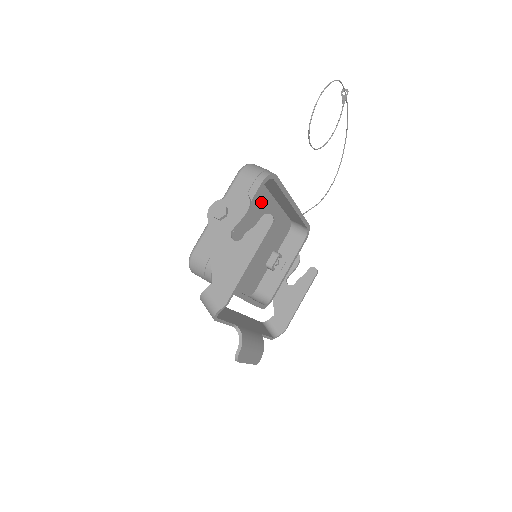
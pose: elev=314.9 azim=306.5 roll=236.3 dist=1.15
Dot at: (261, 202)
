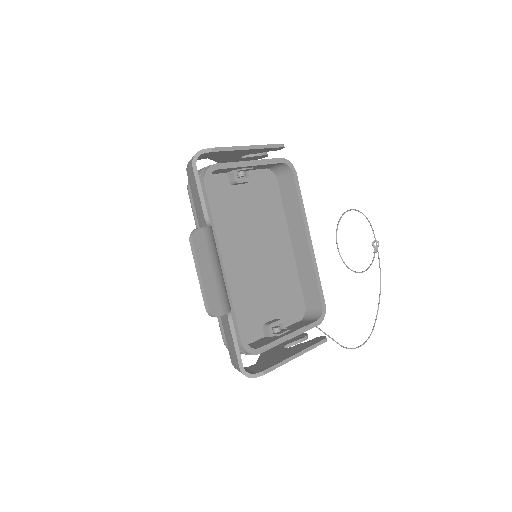
Dot at: (277, 225)
